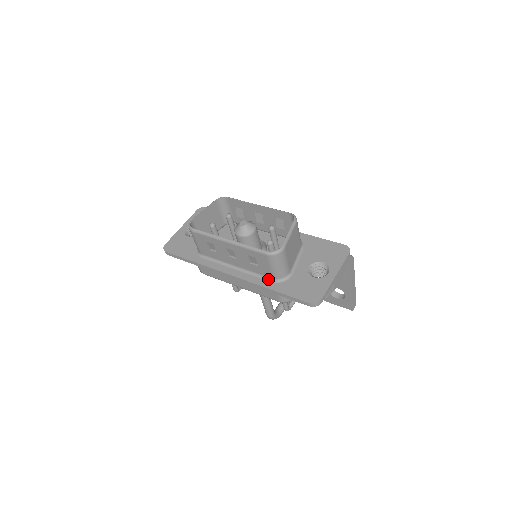
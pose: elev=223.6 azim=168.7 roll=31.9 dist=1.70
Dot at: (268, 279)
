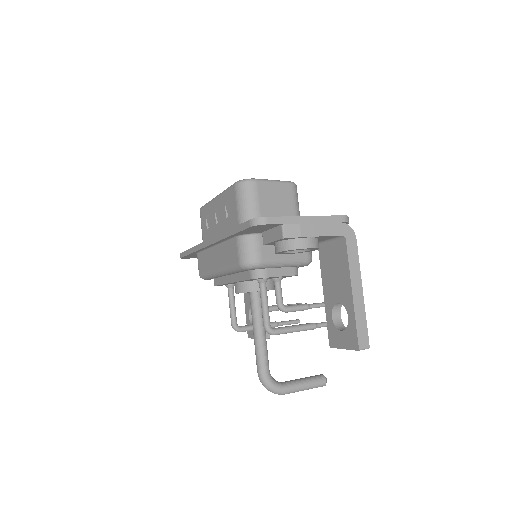
Dot at: occluded
